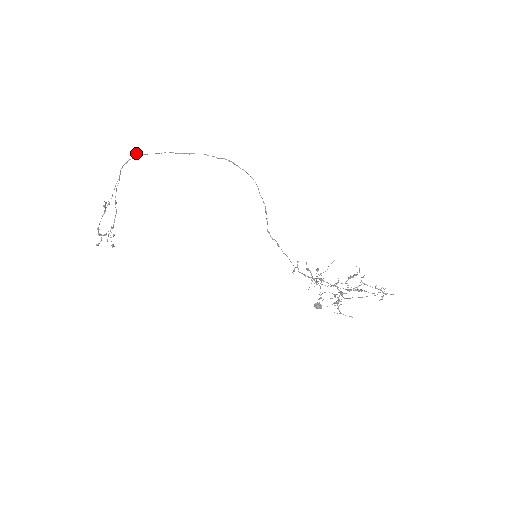
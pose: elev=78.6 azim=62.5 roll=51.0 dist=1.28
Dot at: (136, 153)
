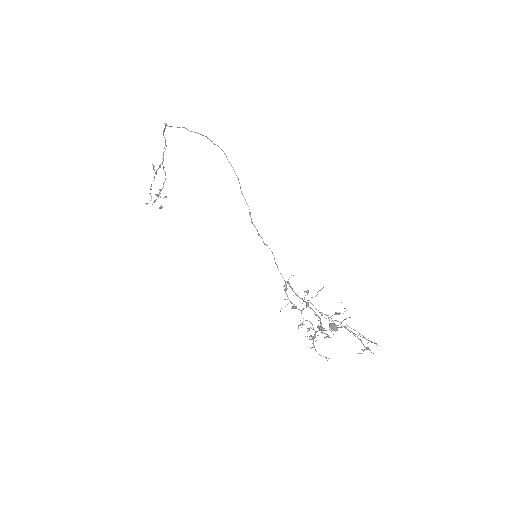
Dot at: (164, 123)
